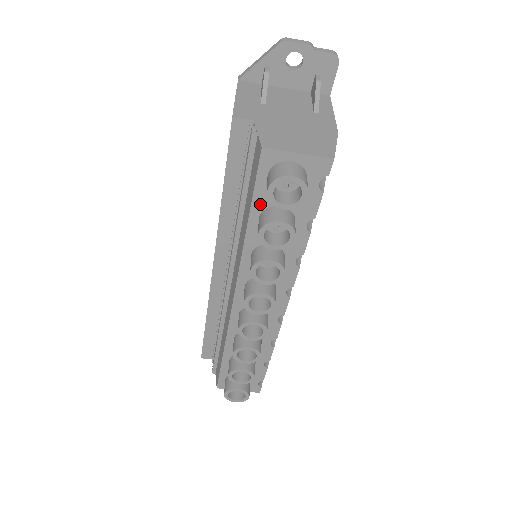
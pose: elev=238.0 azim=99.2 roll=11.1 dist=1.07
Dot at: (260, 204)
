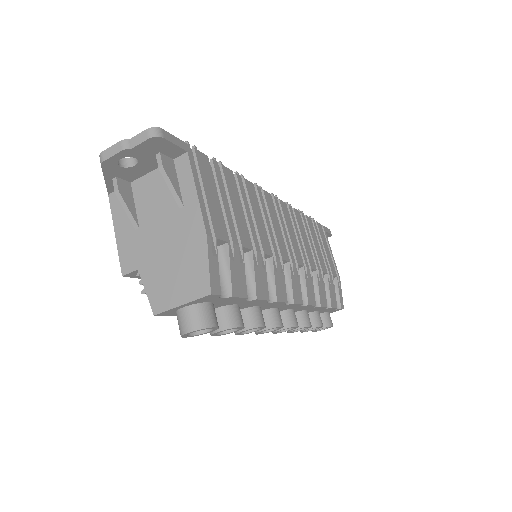
Dot at: occluded
